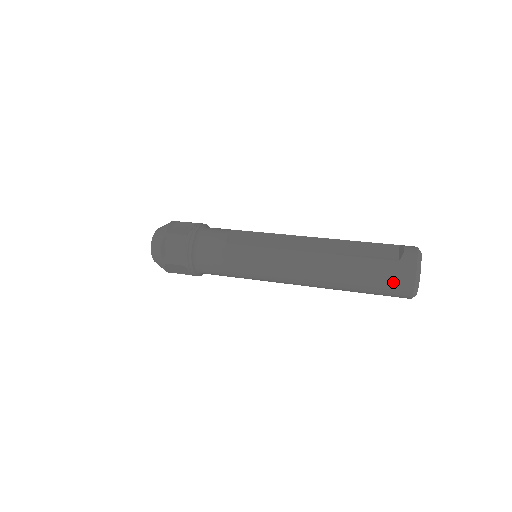
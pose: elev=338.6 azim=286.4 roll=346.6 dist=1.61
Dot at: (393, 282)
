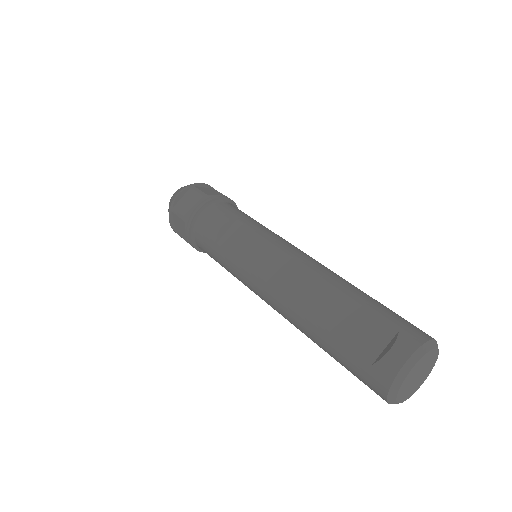
Dot at: (363, 382)
